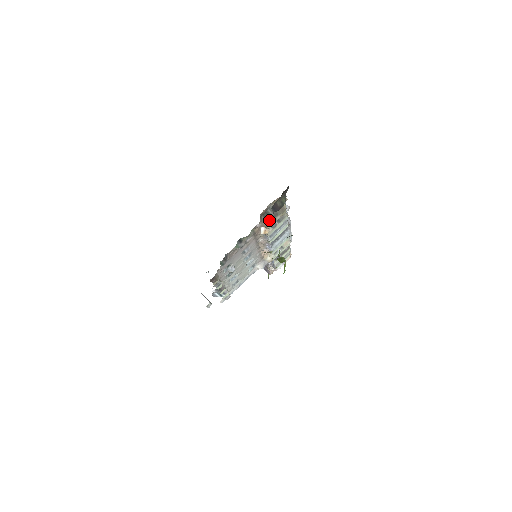
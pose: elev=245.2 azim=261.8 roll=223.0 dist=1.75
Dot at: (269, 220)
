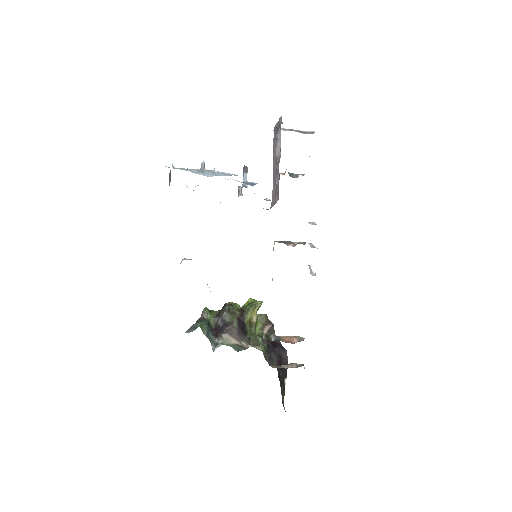
Dot at: occluded
